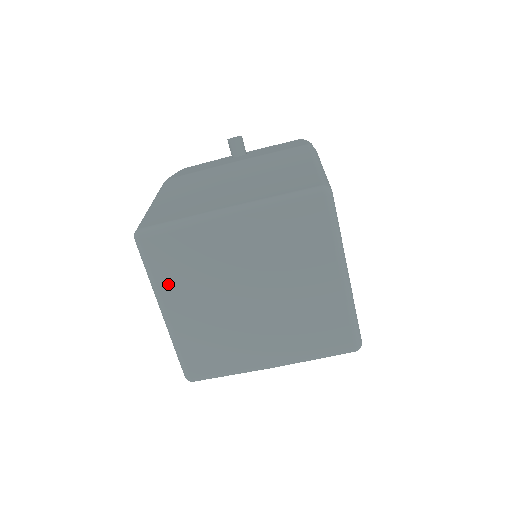
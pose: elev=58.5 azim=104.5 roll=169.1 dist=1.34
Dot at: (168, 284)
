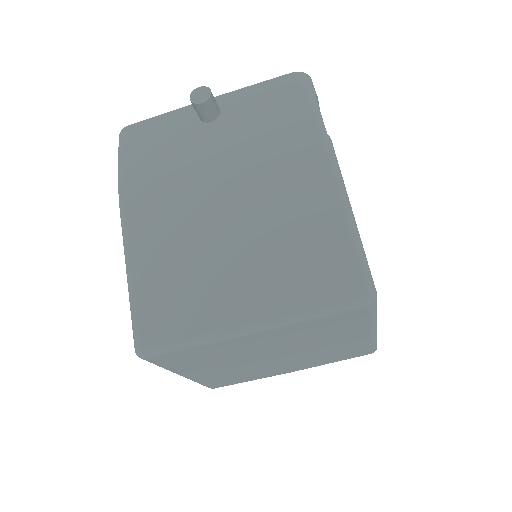
Dot at: (184, 368)
